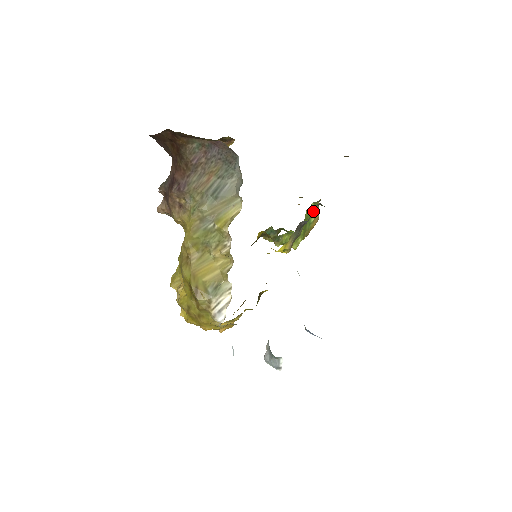
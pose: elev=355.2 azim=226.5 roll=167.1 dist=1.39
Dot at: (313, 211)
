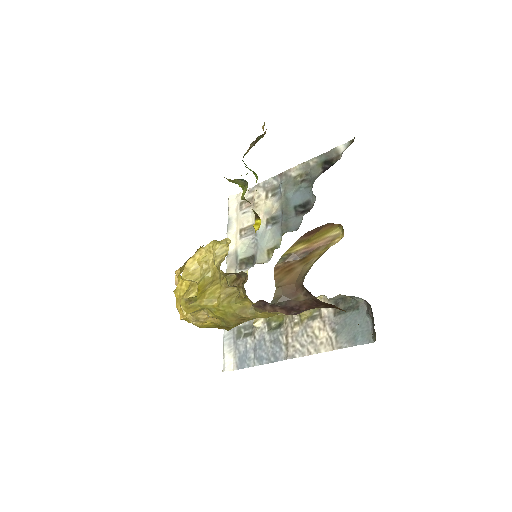
Dot at: occluded
